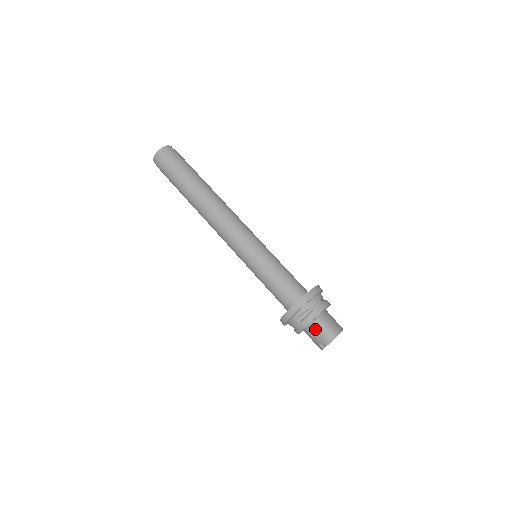
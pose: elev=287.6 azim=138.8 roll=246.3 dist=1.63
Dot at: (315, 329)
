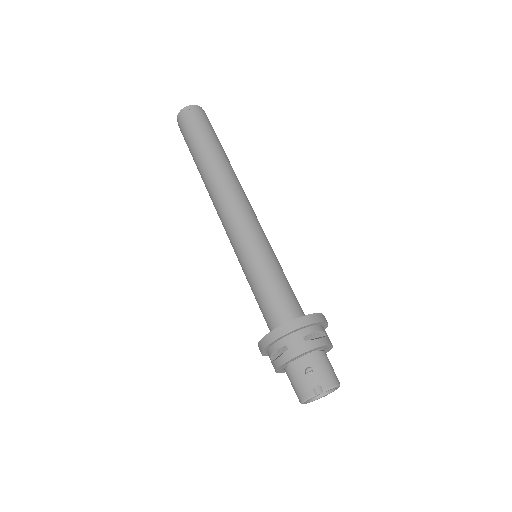
Dot at: (318, 362)
